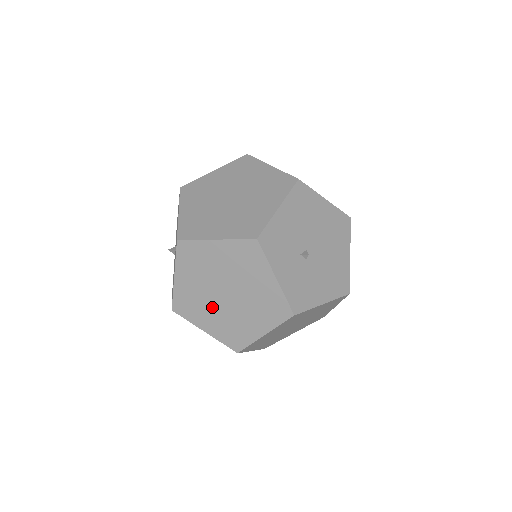
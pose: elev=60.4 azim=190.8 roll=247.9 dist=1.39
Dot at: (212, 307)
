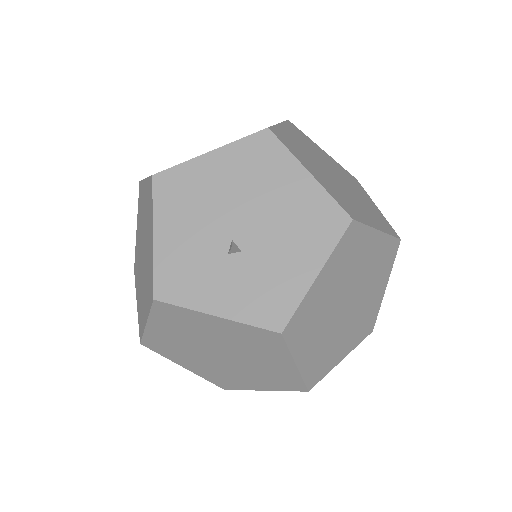
Dot at: (234, 371)
